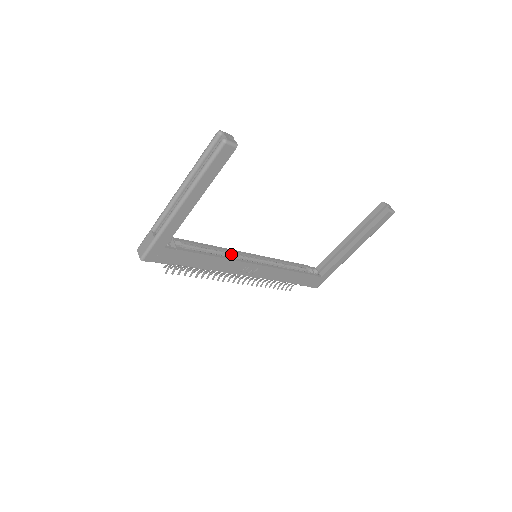
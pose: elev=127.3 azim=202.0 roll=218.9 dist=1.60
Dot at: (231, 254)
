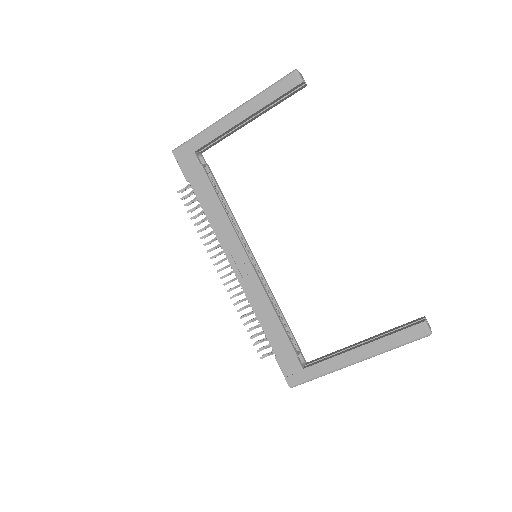
Dot at: (237, 231)
